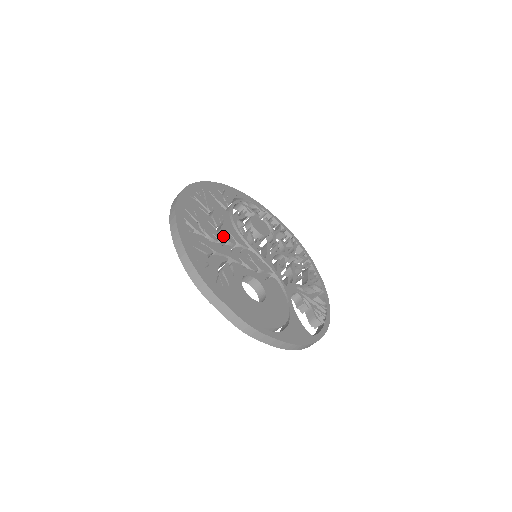
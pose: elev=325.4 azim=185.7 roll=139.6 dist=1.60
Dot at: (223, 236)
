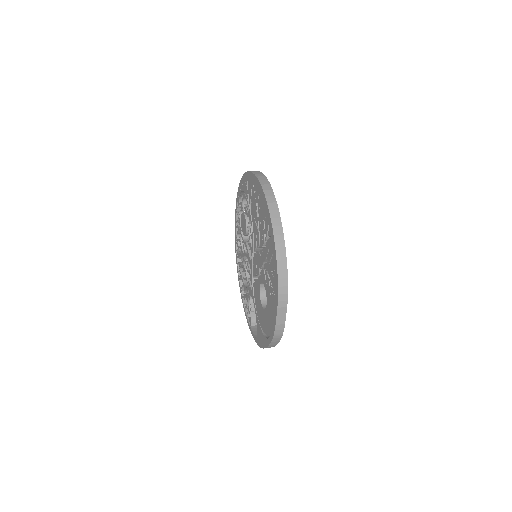
Dot at: occluded
